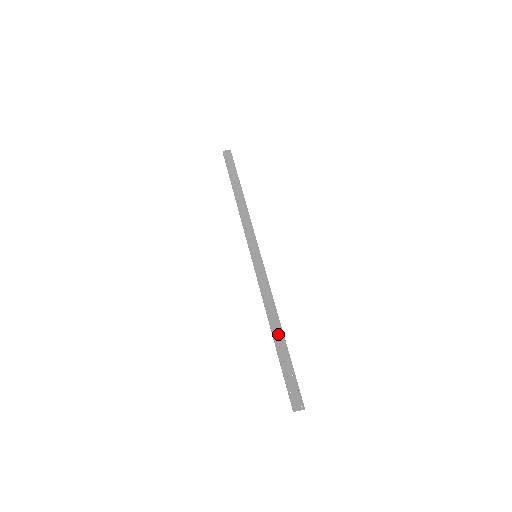
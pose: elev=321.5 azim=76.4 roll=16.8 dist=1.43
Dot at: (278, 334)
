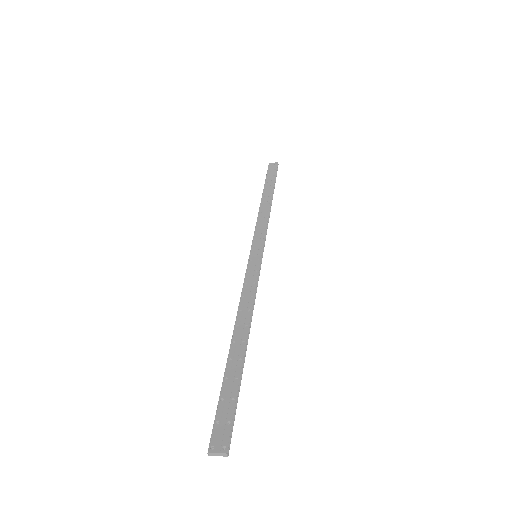
Dot at: (238, 343)
